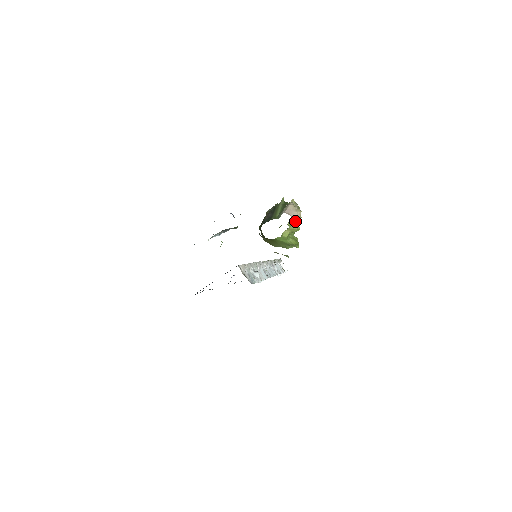
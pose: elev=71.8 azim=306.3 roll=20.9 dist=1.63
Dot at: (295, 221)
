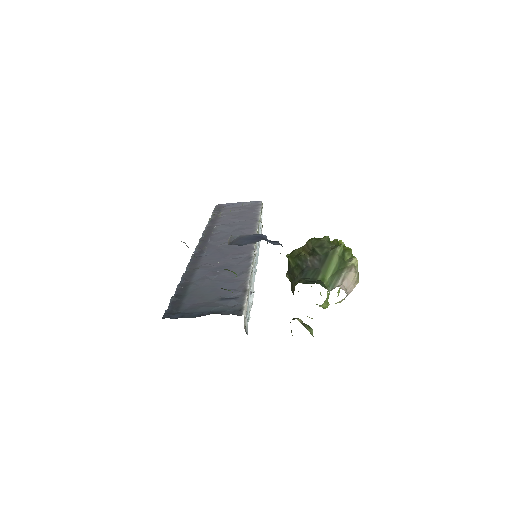
Dot at: (346, 296)
